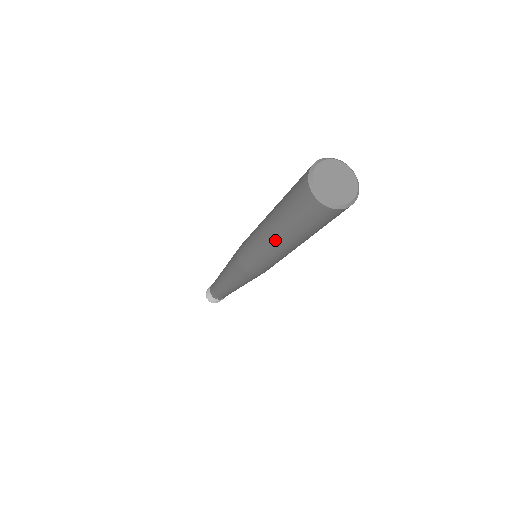
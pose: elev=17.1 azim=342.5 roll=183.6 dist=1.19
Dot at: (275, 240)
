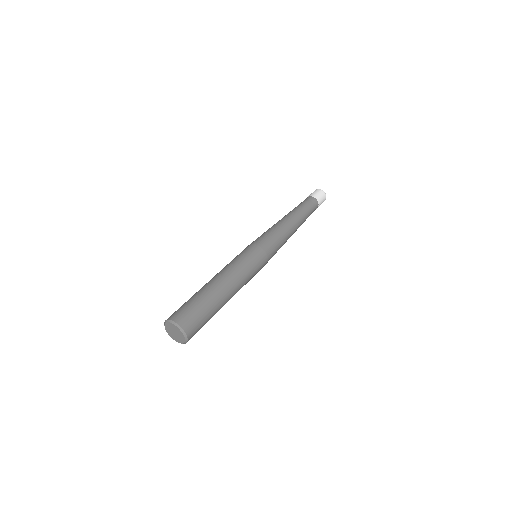
Dot at: occluded
